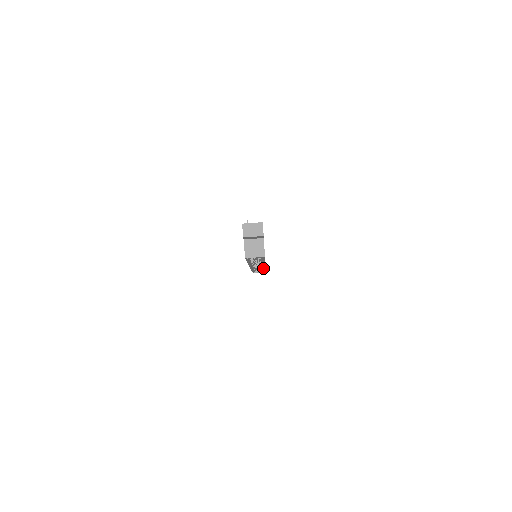
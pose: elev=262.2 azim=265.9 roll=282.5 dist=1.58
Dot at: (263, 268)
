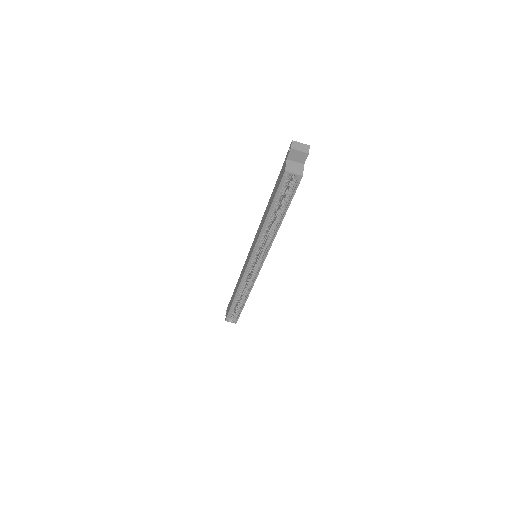
Dot at: (255, 280)
